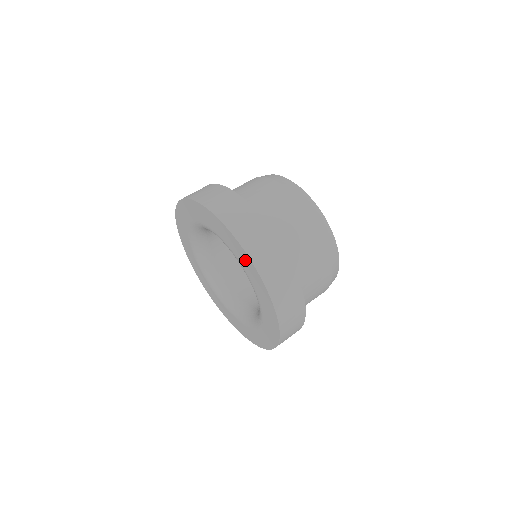
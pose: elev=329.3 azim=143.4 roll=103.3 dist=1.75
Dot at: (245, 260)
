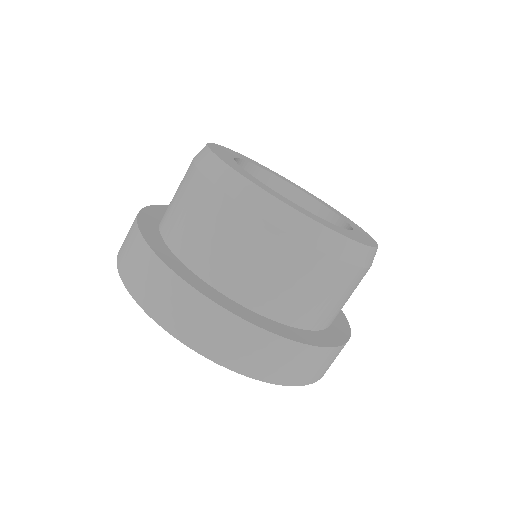
Dot at: occluded
